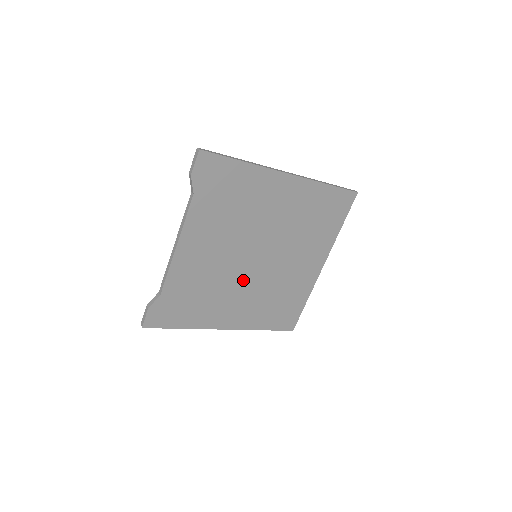
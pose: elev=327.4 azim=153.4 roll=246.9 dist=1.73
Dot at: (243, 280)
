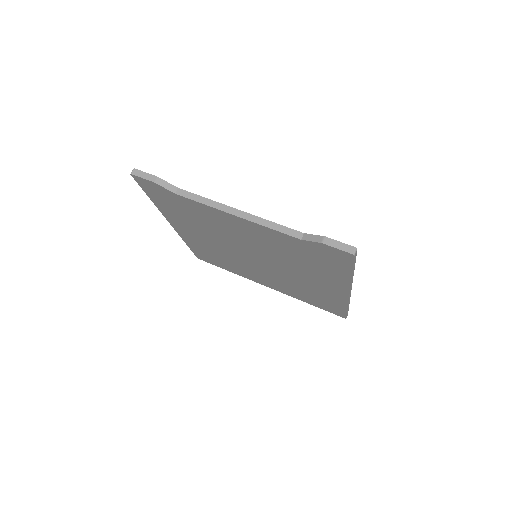
Dot at: (227, 245)
